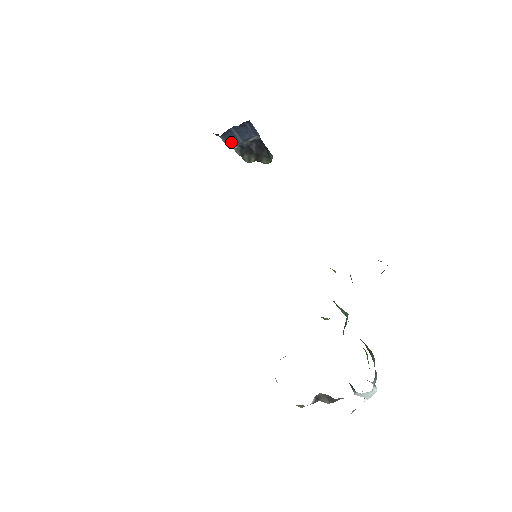
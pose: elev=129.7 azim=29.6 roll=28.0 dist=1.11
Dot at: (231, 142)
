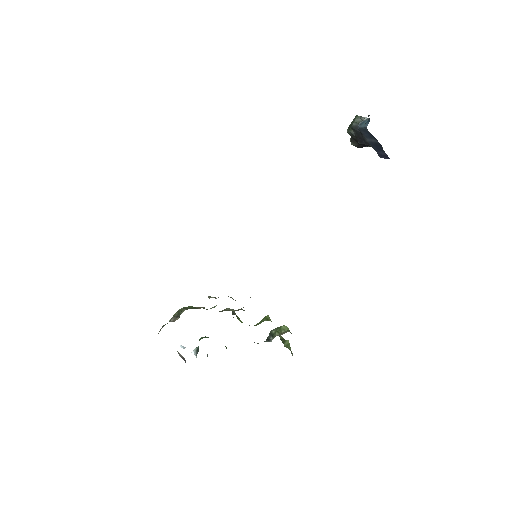
Dot at: (364, 131)
